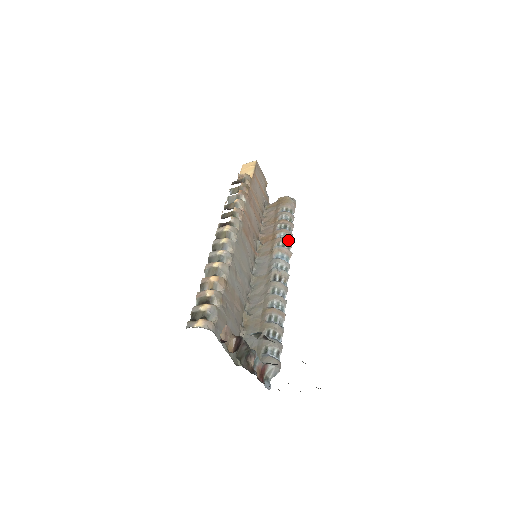
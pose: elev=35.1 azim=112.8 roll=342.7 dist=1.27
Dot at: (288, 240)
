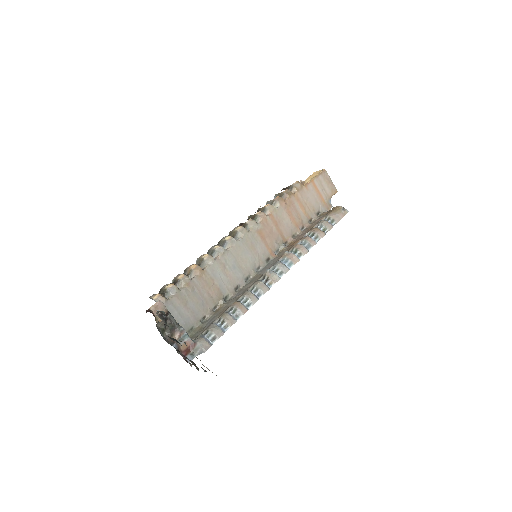
Dot at: (303, 247)
